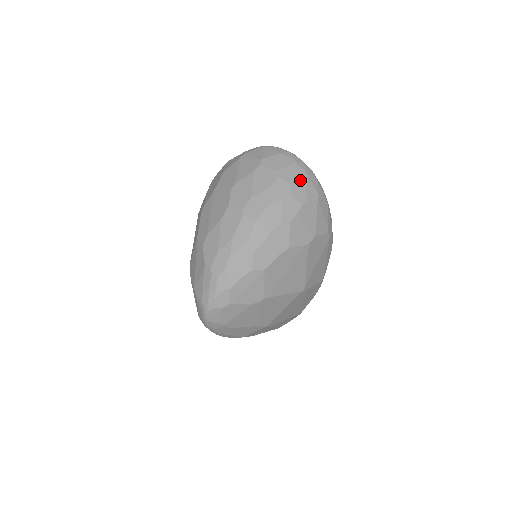
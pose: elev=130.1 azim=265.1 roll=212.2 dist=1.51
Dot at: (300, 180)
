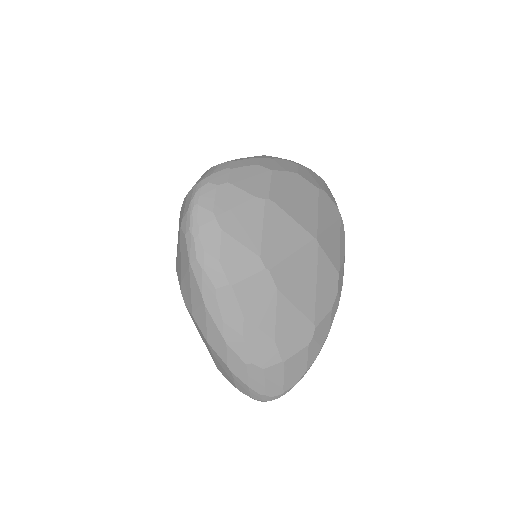
Dot at: occluded
